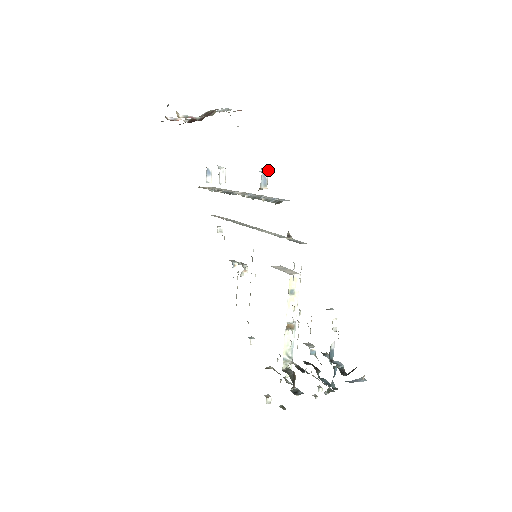
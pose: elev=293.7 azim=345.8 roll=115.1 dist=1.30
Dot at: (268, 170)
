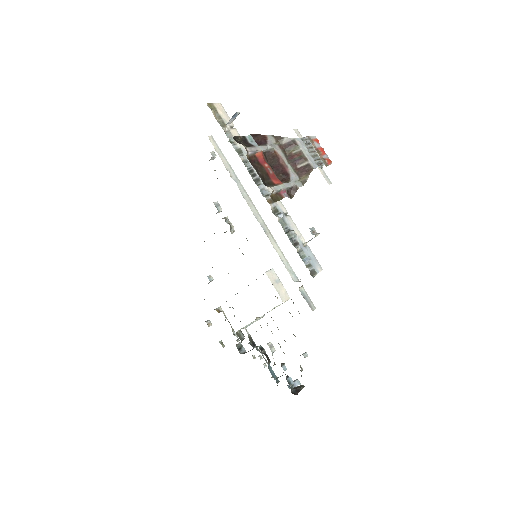
Dot at: occluded
